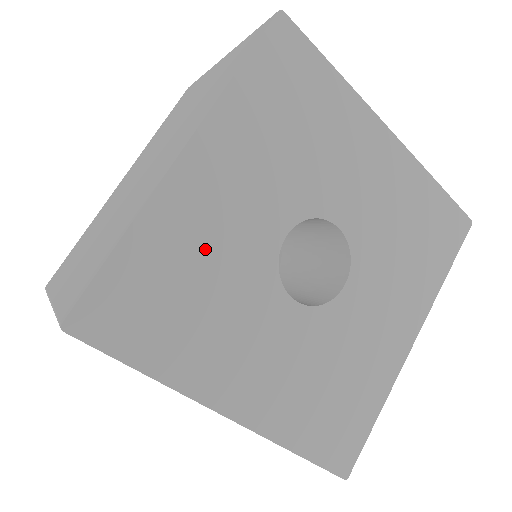
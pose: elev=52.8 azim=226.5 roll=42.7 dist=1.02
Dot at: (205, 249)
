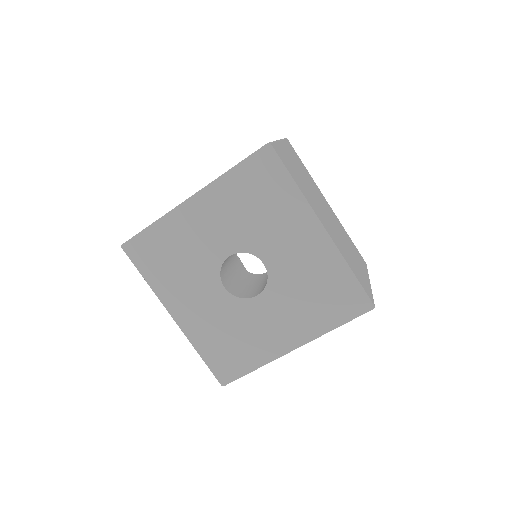
Dot at: (187, 243)
